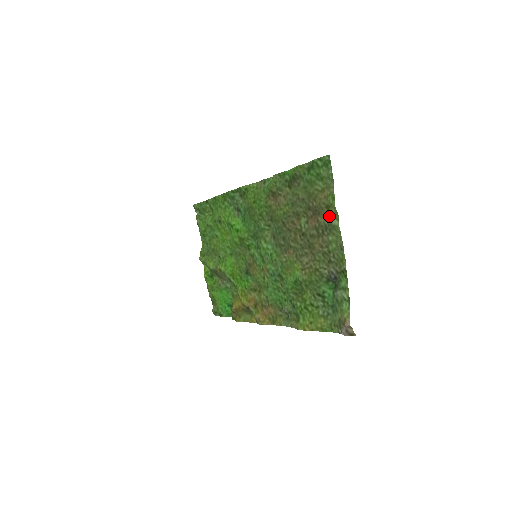
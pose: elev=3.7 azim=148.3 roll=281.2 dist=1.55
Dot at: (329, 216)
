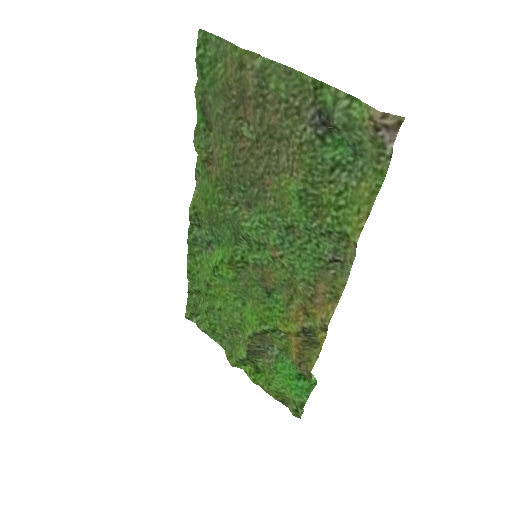
Dot at: (249, 69)
